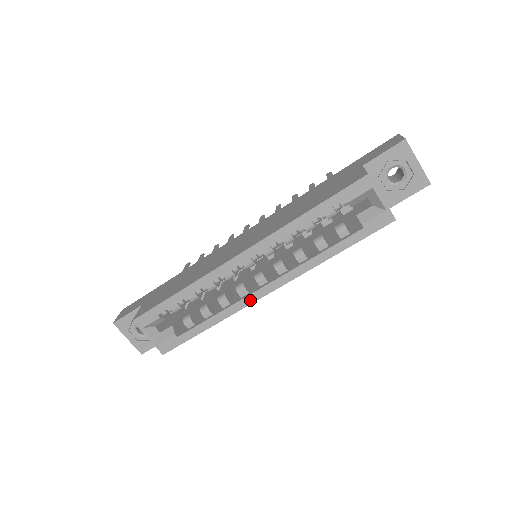
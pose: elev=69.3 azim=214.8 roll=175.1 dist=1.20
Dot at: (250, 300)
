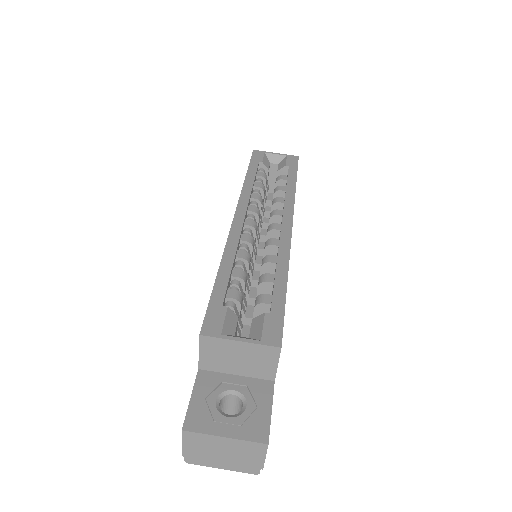
Dot at: (286, 237)
